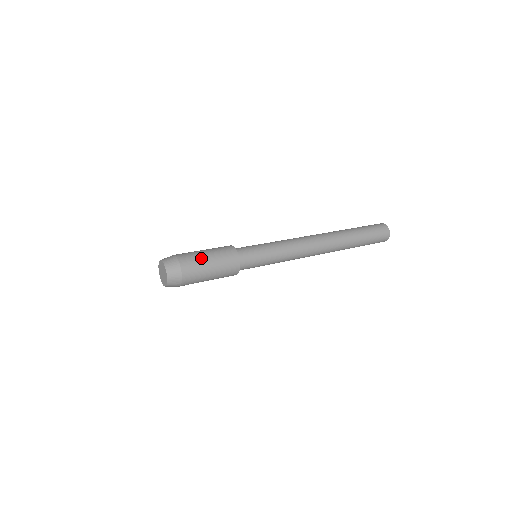
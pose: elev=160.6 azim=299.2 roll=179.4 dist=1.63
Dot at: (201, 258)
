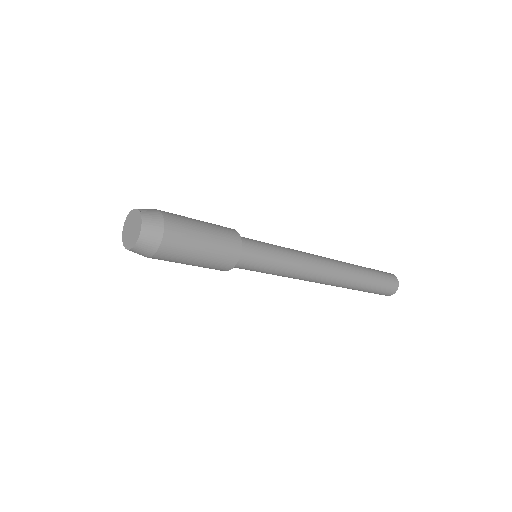
Dot at: (195, 234)
